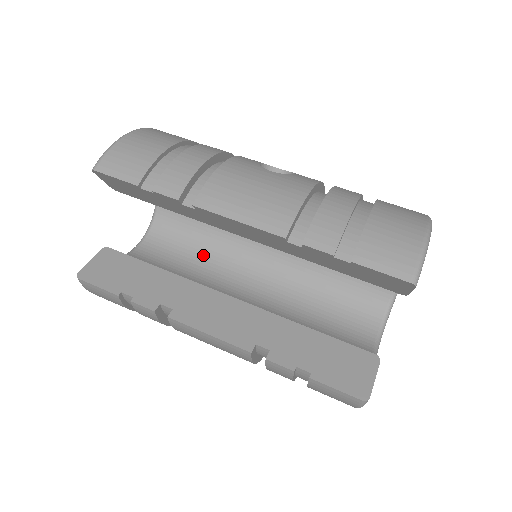
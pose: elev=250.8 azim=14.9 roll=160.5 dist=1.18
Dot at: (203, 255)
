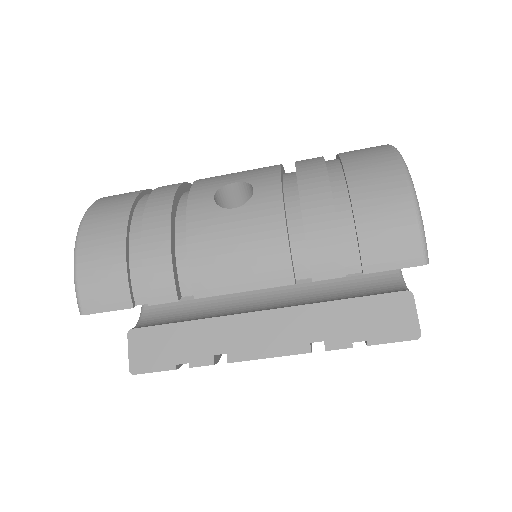
Dot at: occluded
